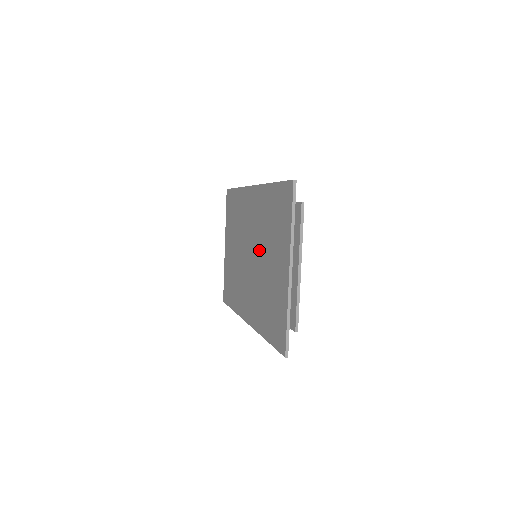
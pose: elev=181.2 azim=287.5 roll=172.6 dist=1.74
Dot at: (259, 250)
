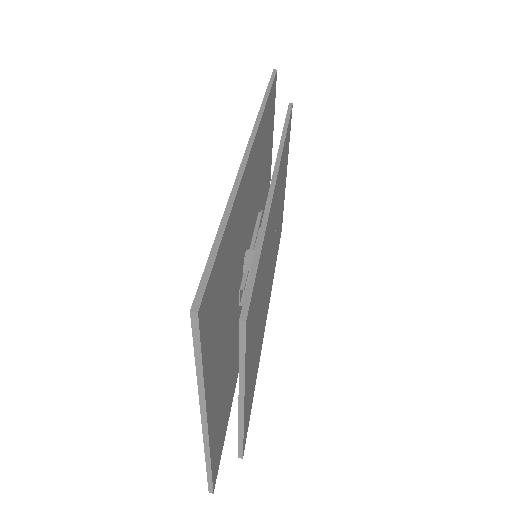
Dot at: occluded
